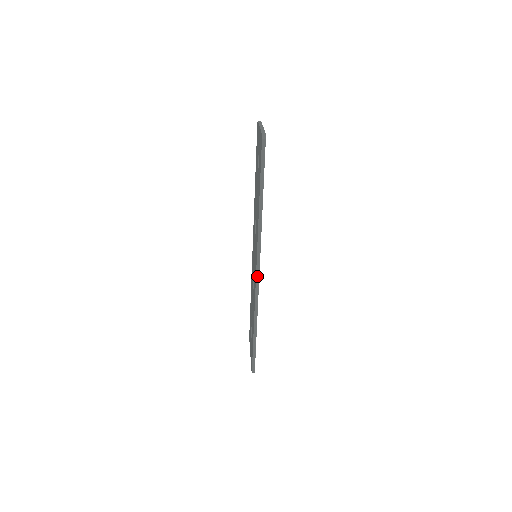
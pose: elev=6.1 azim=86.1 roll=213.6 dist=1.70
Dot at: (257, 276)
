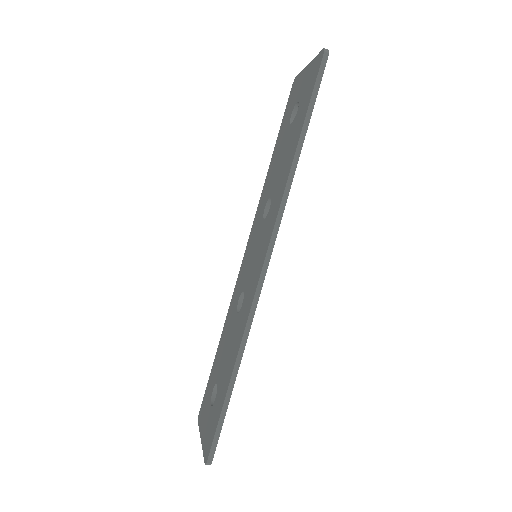
Dot at: (264, 269)
